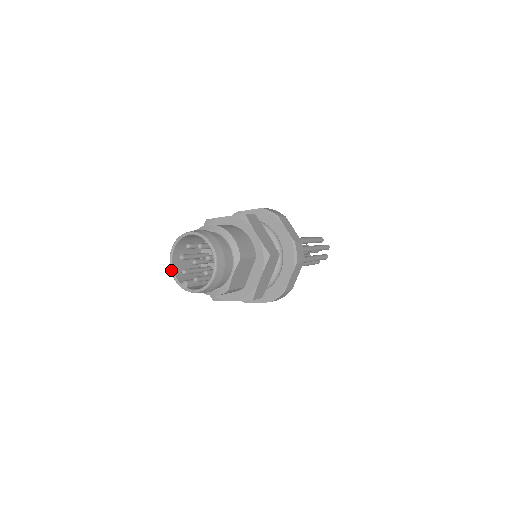
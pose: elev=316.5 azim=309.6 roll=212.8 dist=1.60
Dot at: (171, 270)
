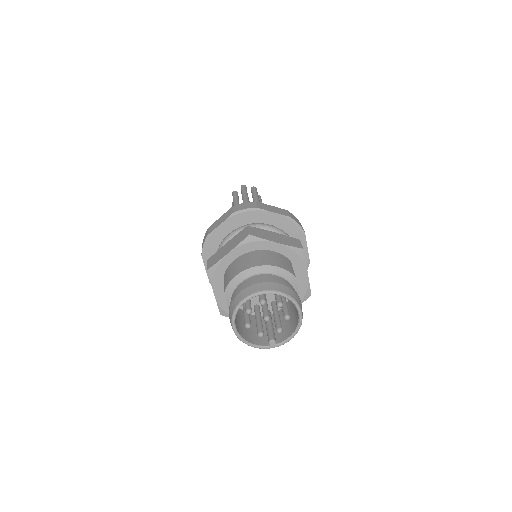
Dot at: (248, 344)
